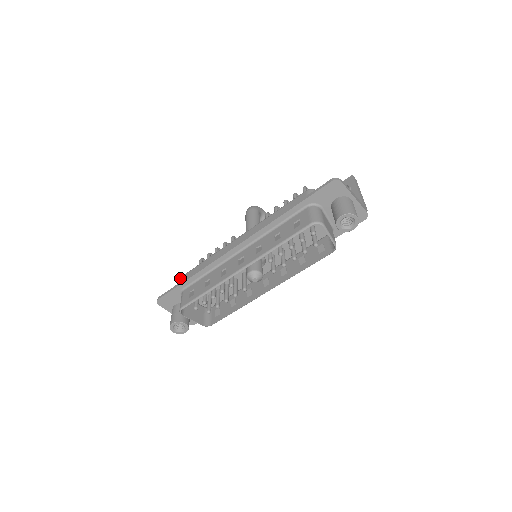
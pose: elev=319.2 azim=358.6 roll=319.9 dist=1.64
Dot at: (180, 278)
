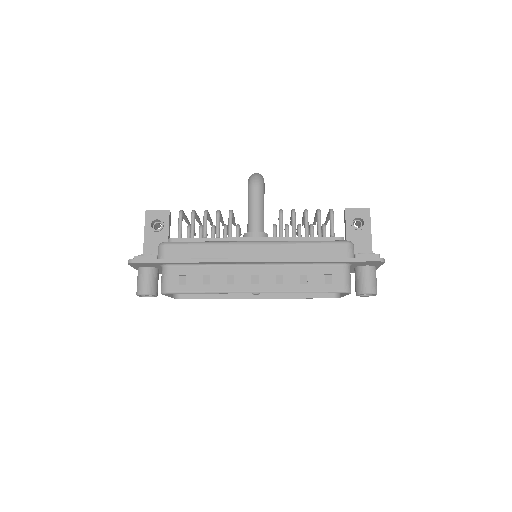
Dot at: (164, 246)
